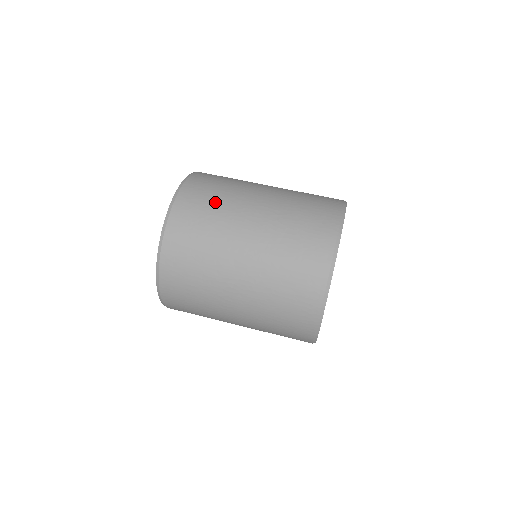
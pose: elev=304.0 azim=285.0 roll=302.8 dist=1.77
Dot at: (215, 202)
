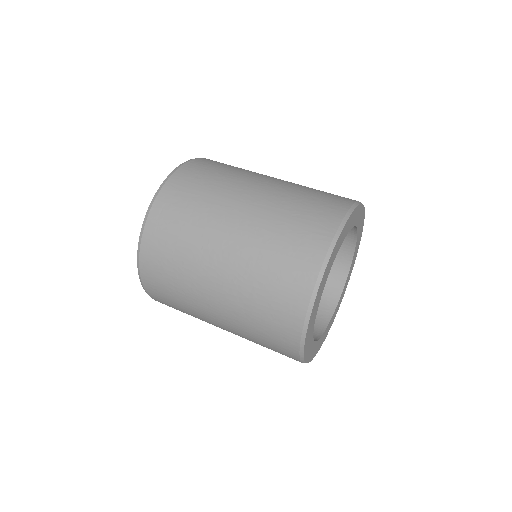
Dot at: (182, 238)
